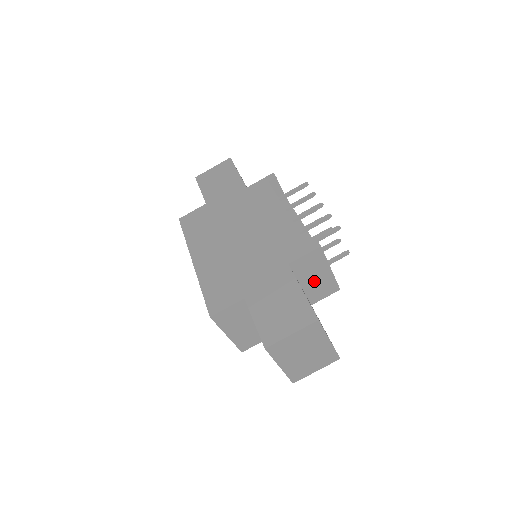
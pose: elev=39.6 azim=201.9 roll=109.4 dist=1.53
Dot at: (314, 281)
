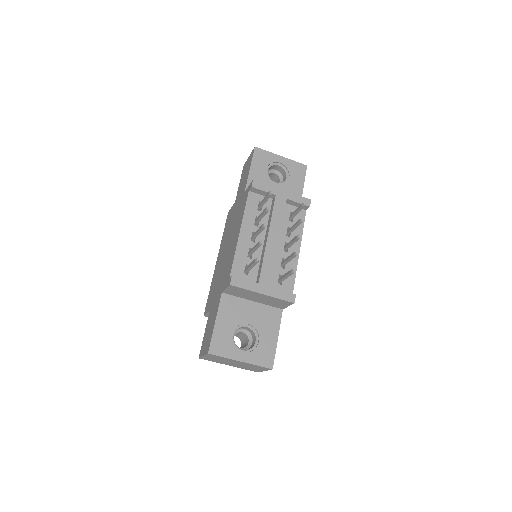
Dot at: (260, 299)
